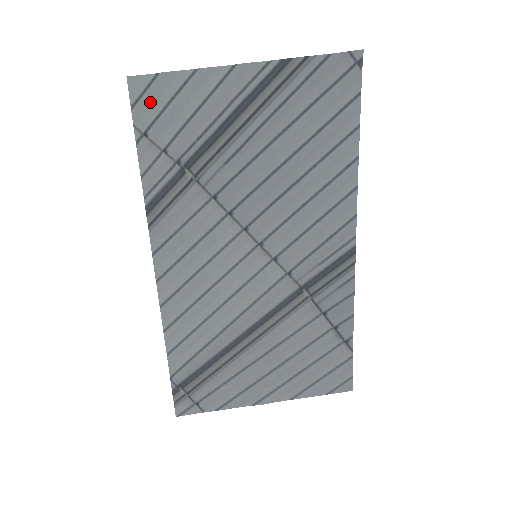
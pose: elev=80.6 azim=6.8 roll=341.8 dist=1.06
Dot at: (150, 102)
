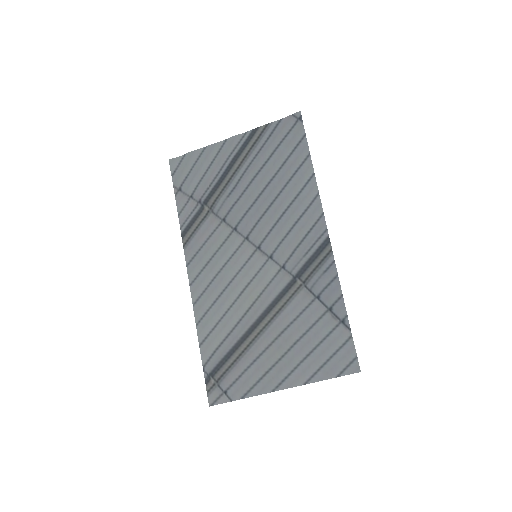
Dot at: (182, 171)
